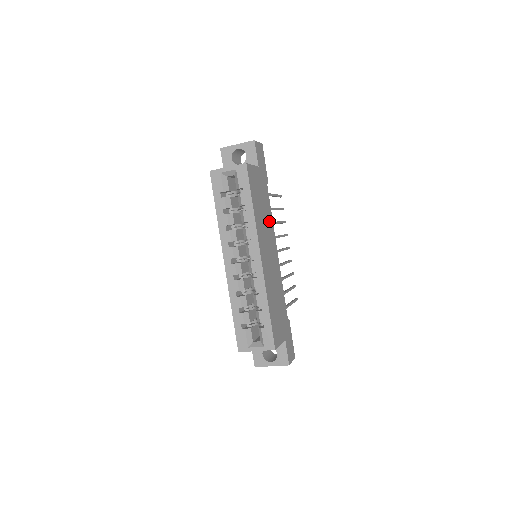
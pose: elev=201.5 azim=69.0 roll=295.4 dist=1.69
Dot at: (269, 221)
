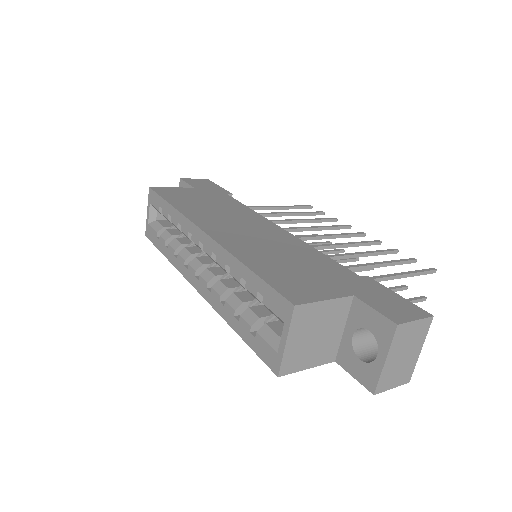
Dot at: (239, 211)
